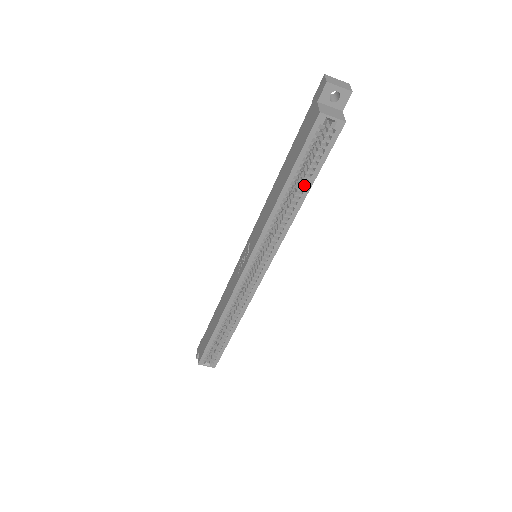
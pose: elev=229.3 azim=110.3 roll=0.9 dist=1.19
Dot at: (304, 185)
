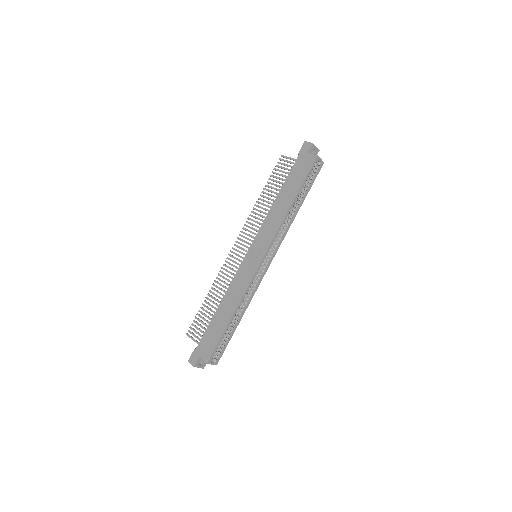
Dot at: (300, 199)
